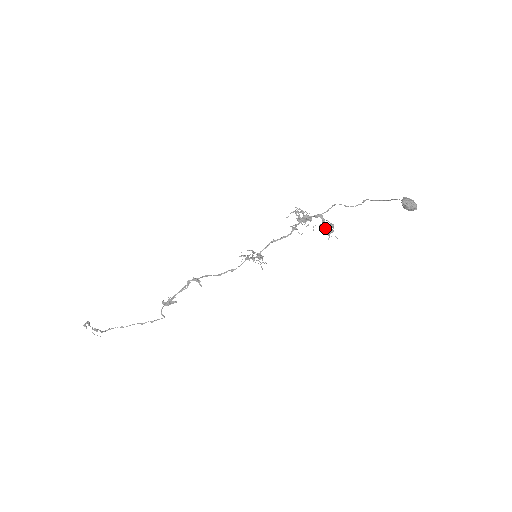
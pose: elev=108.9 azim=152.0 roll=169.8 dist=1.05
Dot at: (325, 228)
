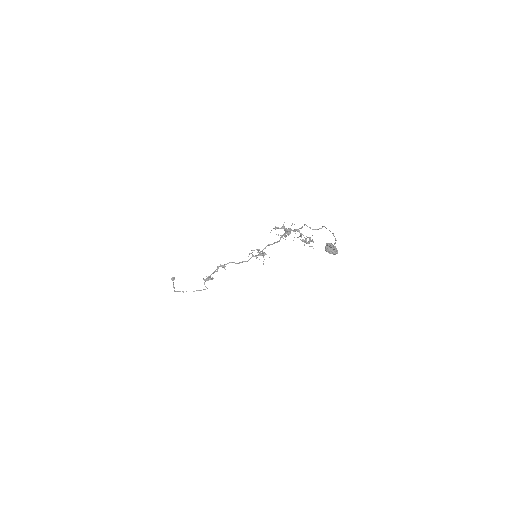
Dot at: (302, 240)
